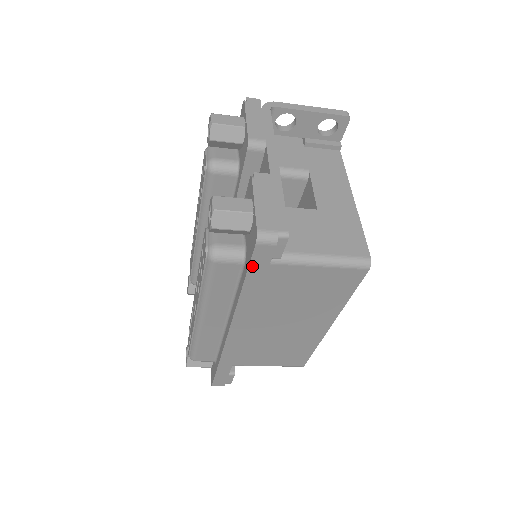
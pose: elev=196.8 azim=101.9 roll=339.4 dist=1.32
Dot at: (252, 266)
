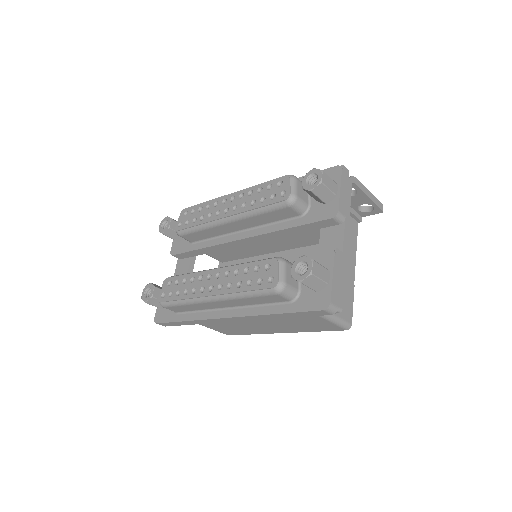
Dot at: (302, 313)
